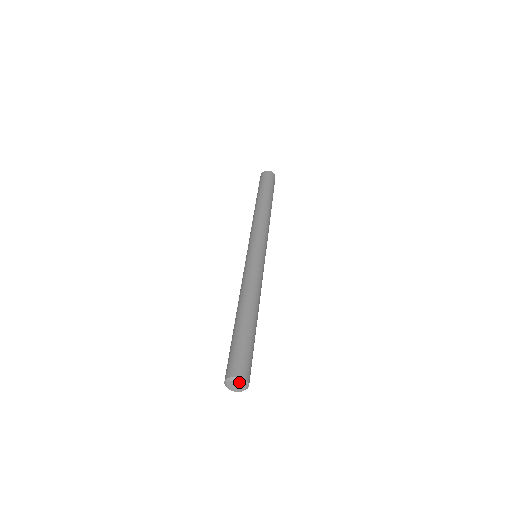
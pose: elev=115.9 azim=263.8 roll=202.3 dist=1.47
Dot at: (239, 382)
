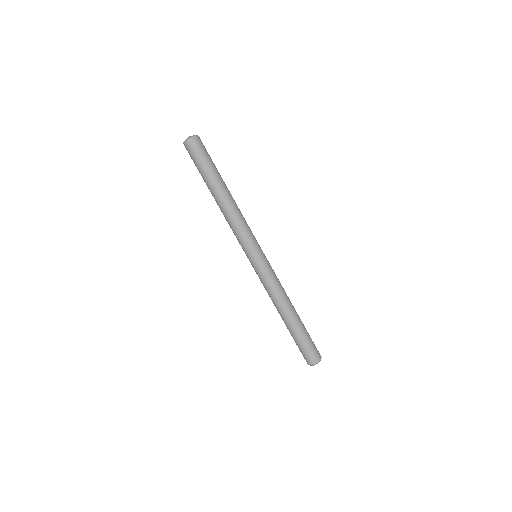
Dot at: (317, 363)
